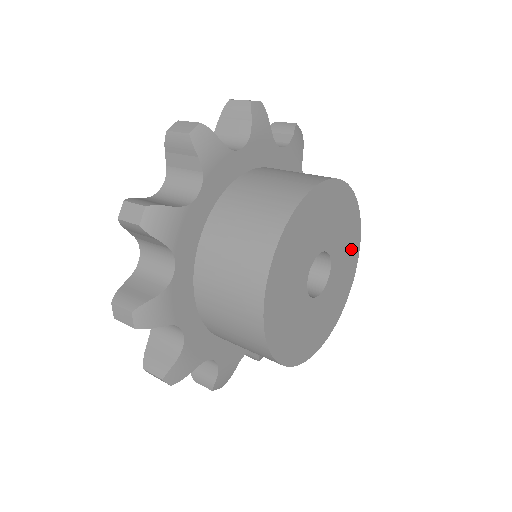
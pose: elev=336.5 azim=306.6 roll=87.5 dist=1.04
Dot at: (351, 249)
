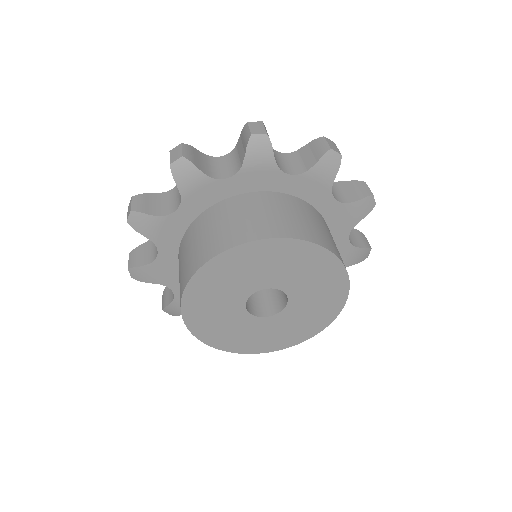
Dot at: (329, 290)
